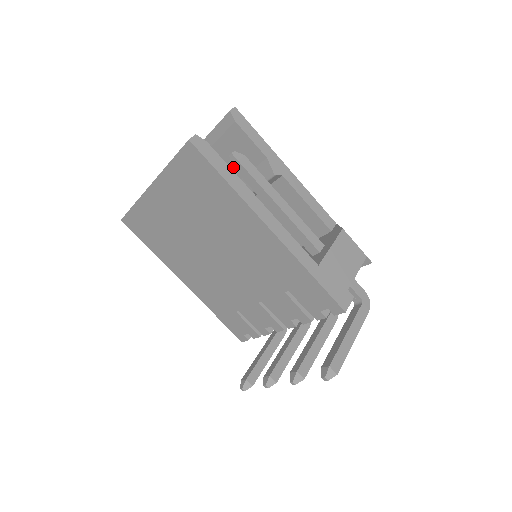
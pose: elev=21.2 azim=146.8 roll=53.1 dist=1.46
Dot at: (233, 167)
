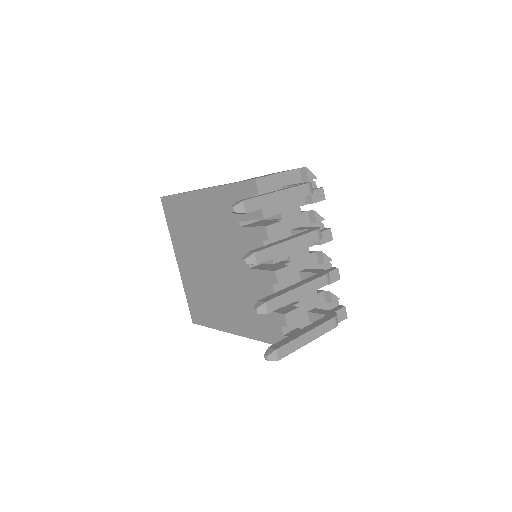
Dot at: occluded
